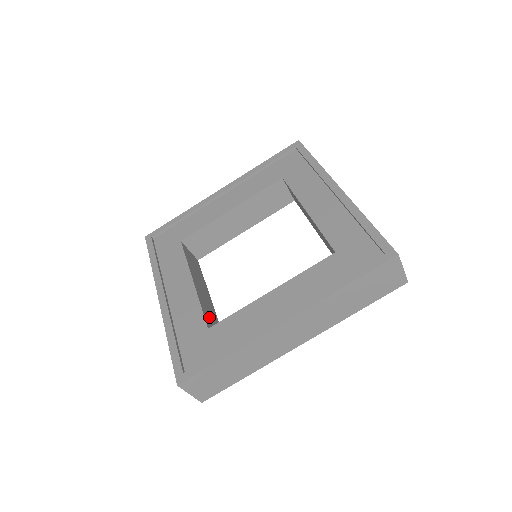
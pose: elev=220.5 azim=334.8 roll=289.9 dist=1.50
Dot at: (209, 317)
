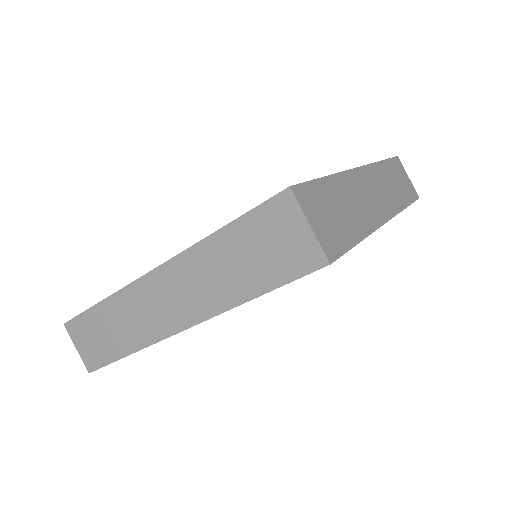
Dot at: occluded
